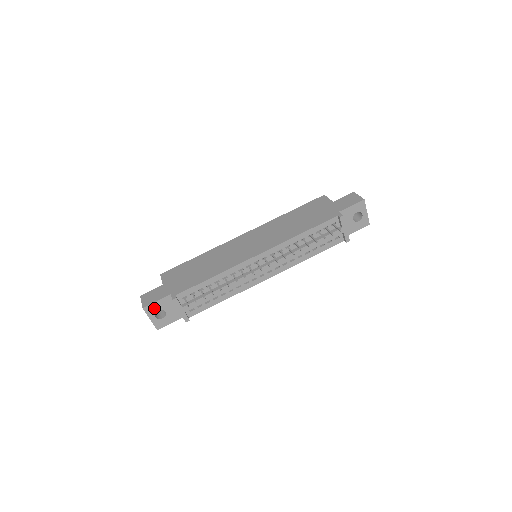
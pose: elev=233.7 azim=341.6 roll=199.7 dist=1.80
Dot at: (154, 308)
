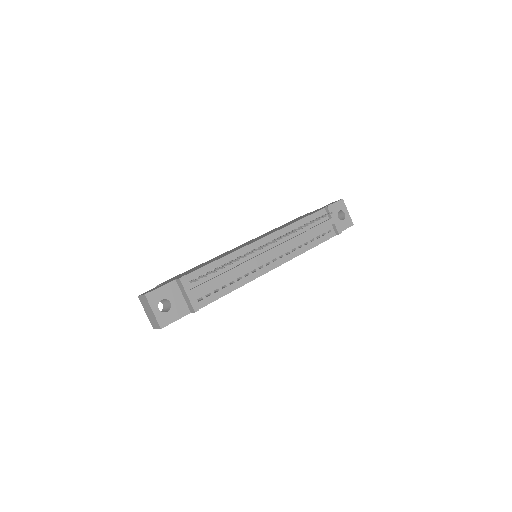
Dot at: (157, 296)
